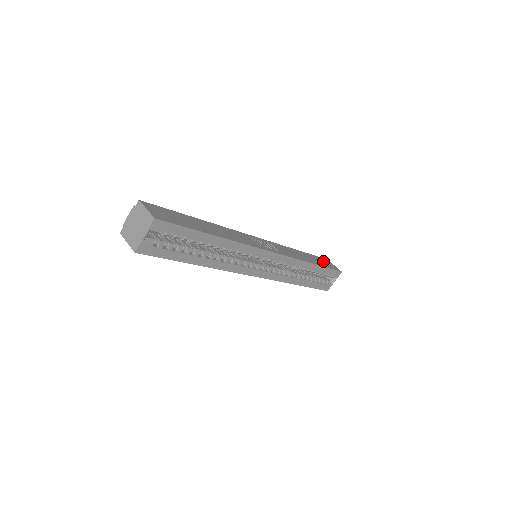
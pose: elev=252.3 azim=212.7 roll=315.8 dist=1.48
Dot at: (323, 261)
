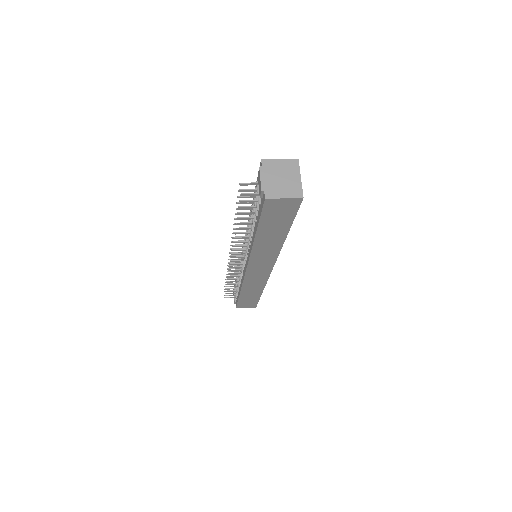
Dot at: occluded
